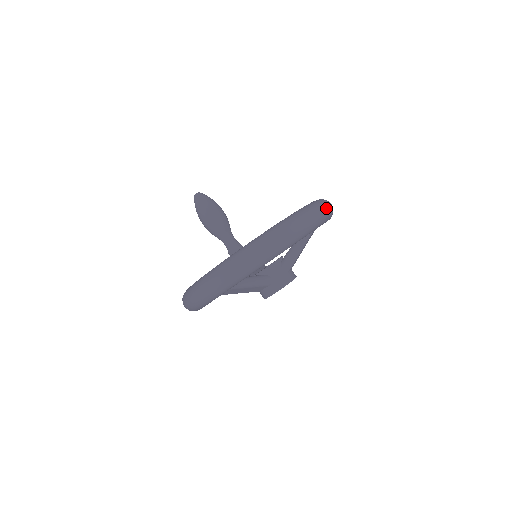
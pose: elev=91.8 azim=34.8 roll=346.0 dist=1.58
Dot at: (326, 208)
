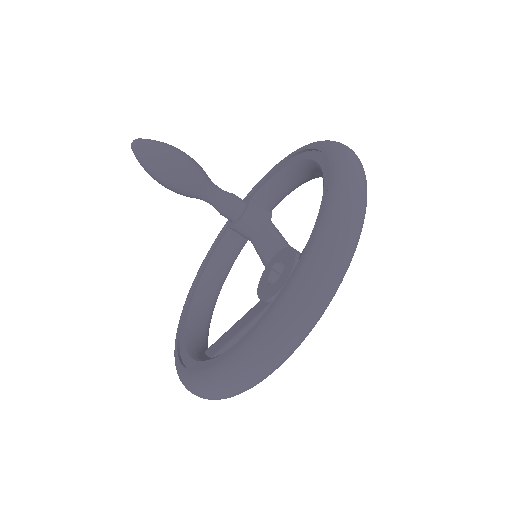
Dot at: (349, 238)
